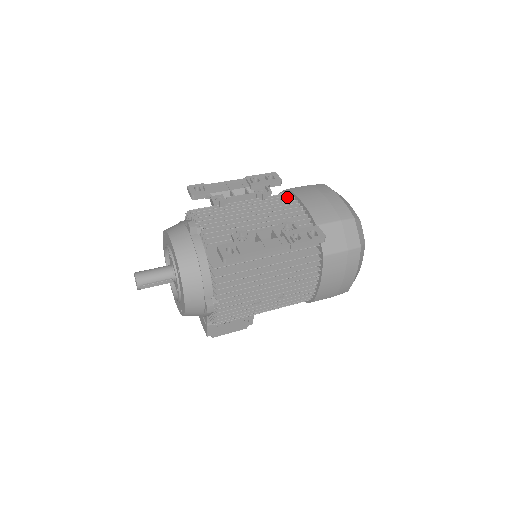
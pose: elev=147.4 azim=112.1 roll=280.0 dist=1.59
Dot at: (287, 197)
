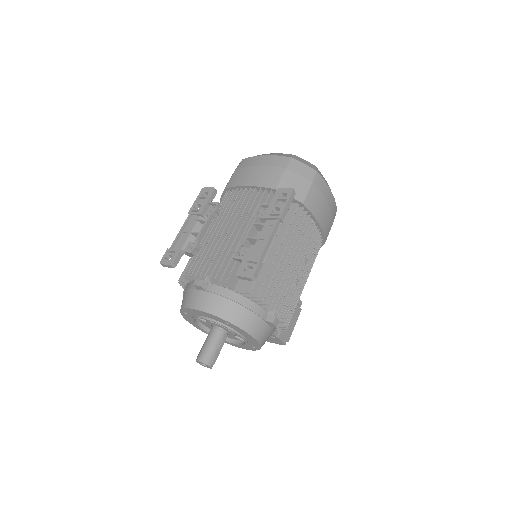
Dot at: (232, 194)
